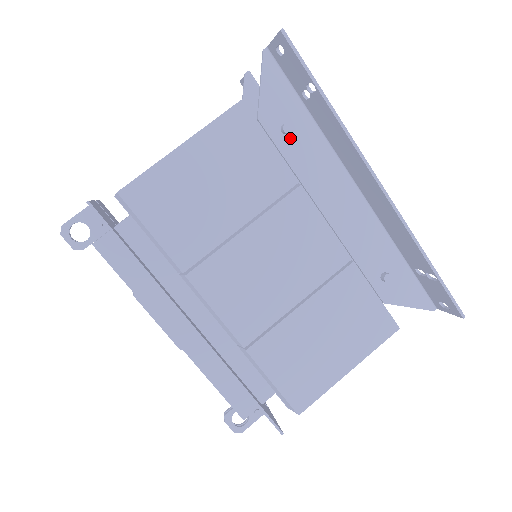
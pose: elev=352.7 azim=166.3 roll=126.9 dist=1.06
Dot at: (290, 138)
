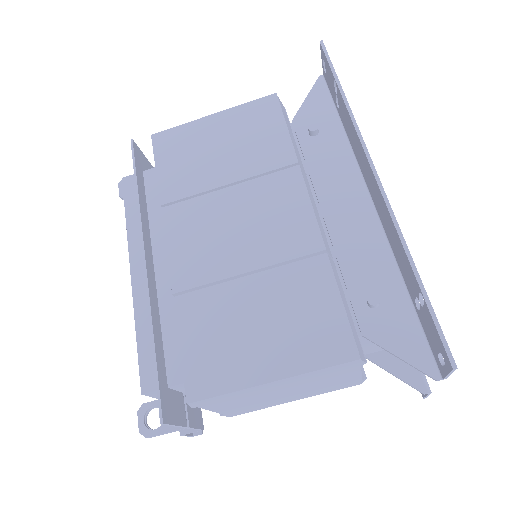
Dot at: (315, 140)
